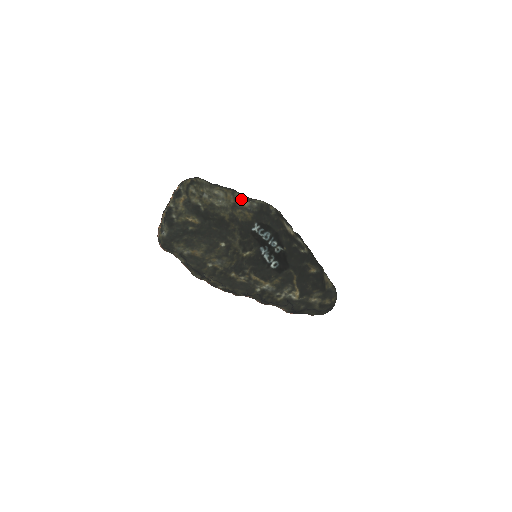
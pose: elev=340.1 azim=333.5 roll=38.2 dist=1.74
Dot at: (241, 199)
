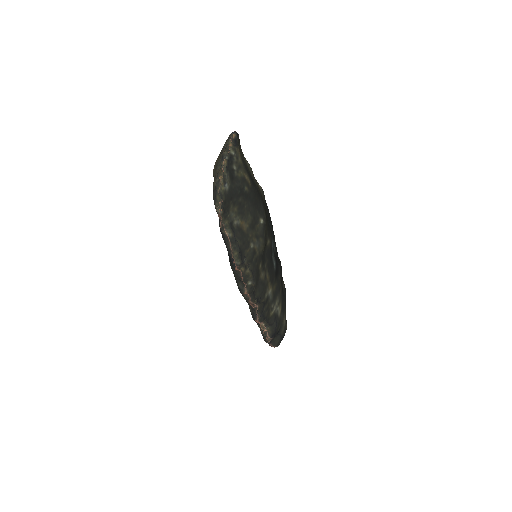
Dot at: (256, 180)
